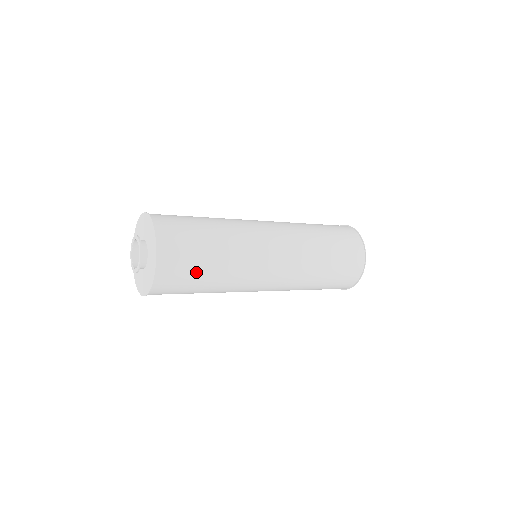
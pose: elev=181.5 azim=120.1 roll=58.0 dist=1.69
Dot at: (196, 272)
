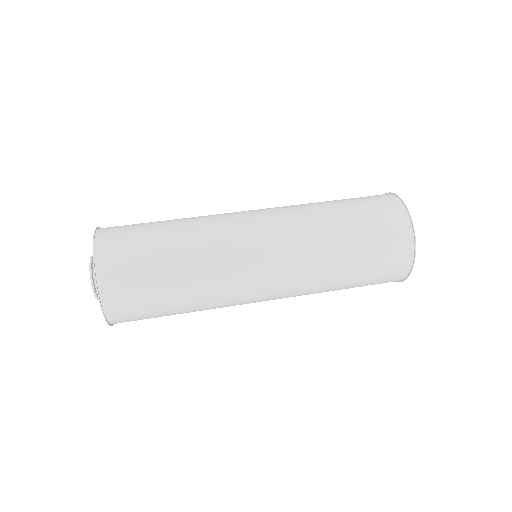
Dot at: (156, 302)
